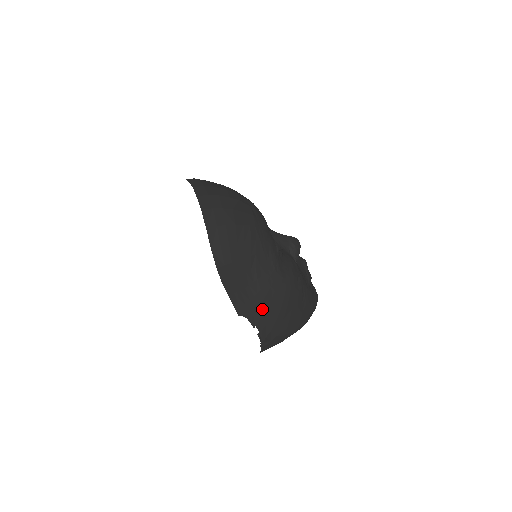
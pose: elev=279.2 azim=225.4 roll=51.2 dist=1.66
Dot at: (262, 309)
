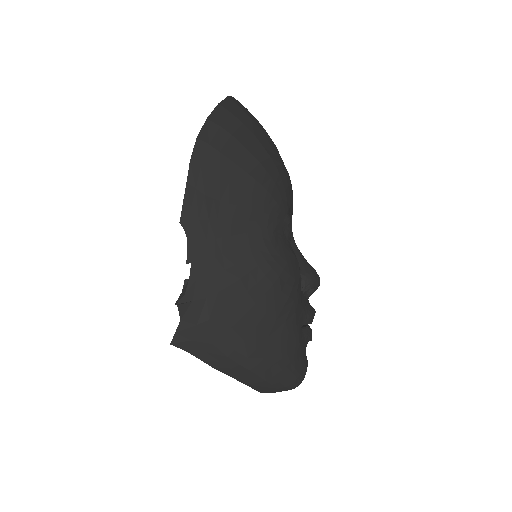
Dot at: (216, 248)
